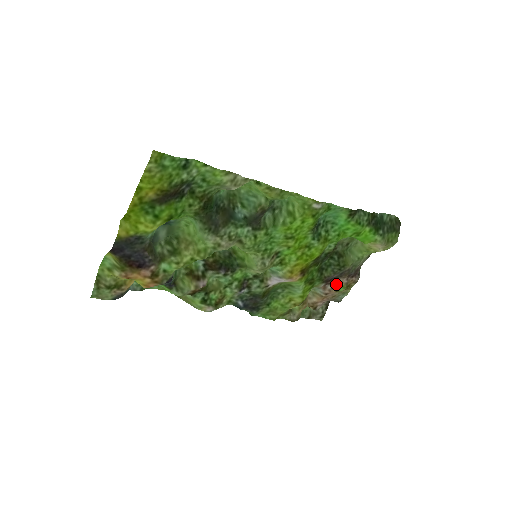
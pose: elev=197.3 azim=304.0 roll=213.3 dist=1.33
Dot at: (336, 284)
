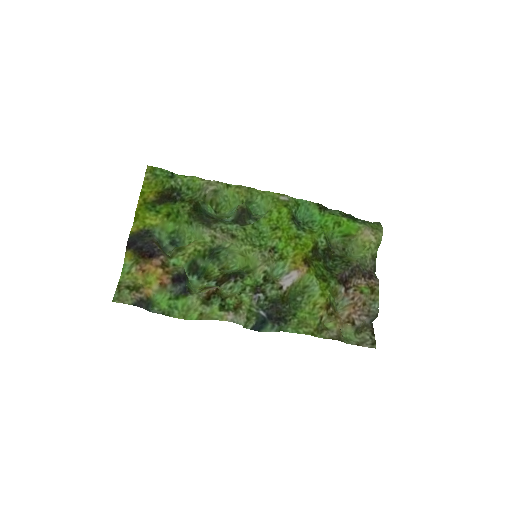
Dot at: (356, 287)
